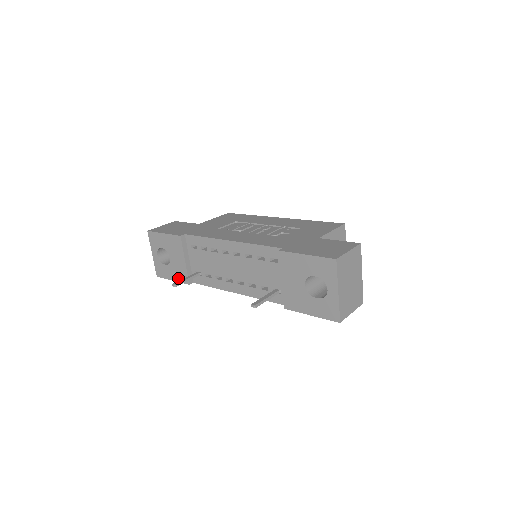
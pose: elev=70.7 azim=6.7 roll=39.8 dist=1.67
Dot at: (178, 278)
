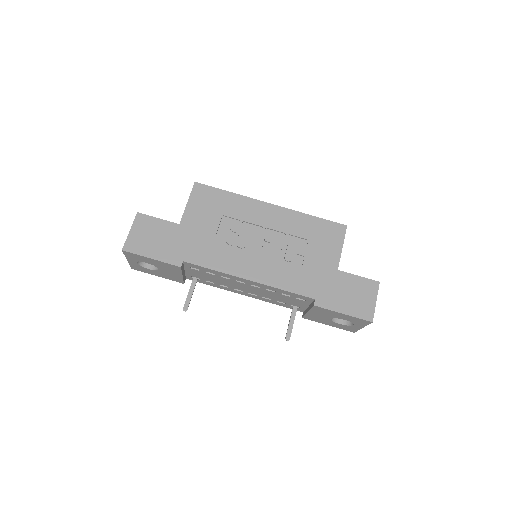
Dot at: (168, 278)
